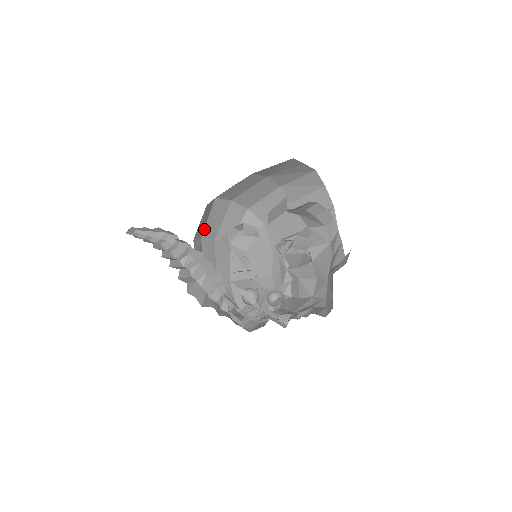
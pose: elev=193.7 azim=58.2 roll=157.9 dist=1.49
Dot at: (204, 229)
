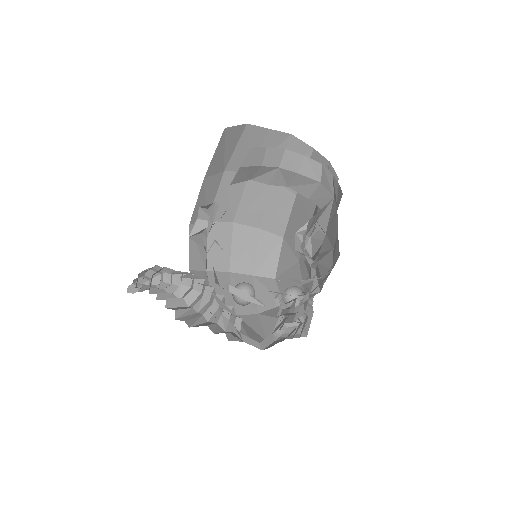
Dot at: (207, 260)
